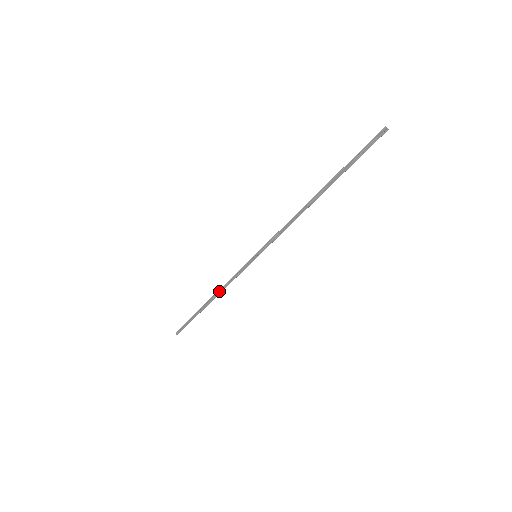
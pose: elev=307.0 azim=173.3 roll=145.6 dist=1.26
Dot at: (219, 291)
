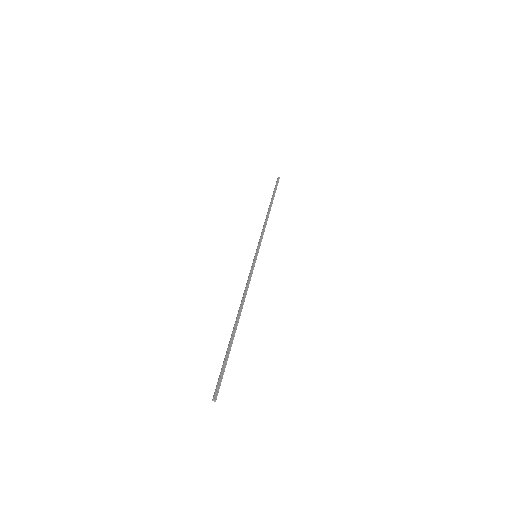
Dot at: (266, 222)
